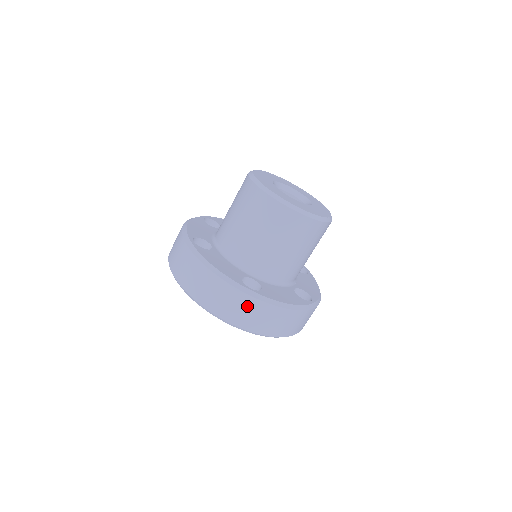
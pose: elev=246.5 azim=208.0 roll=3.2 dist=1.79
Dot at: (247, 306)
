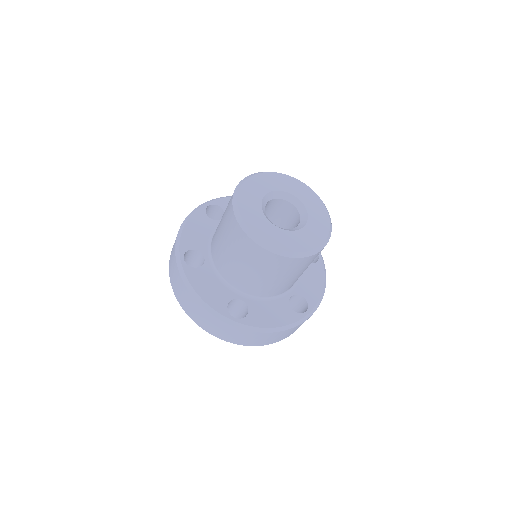
Dot at: (232, 331)
